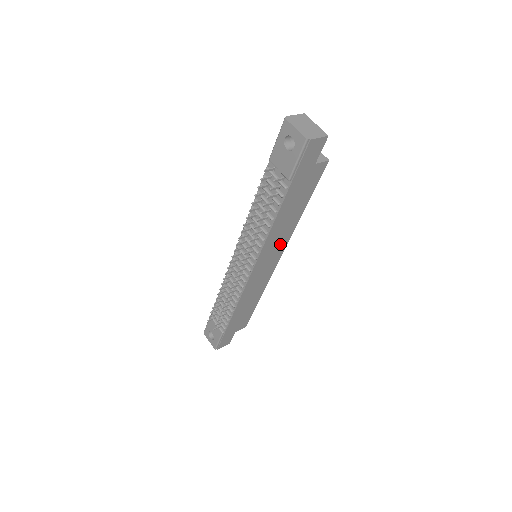
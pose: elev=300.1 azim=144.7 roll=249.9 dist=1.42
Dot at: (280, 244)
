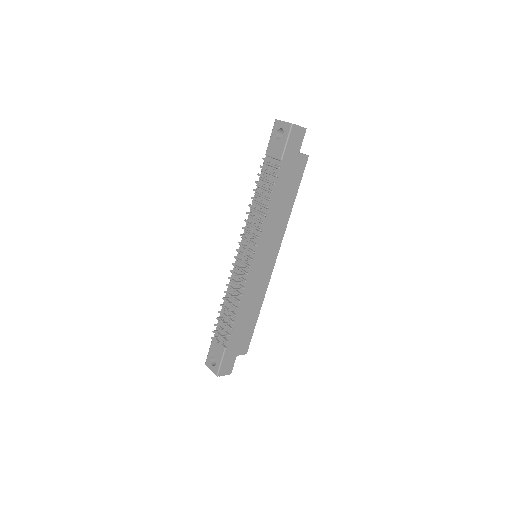
Dot at: (276, 237)
